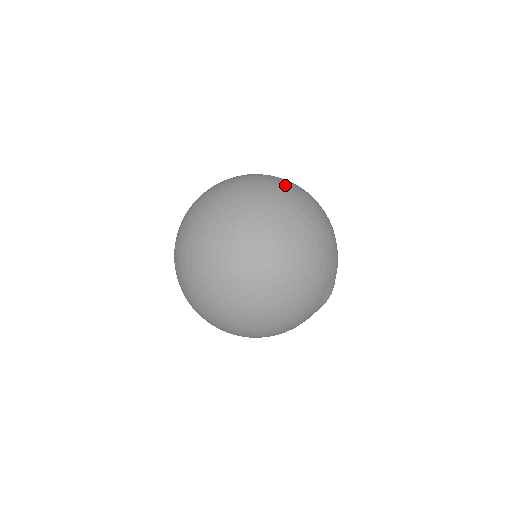
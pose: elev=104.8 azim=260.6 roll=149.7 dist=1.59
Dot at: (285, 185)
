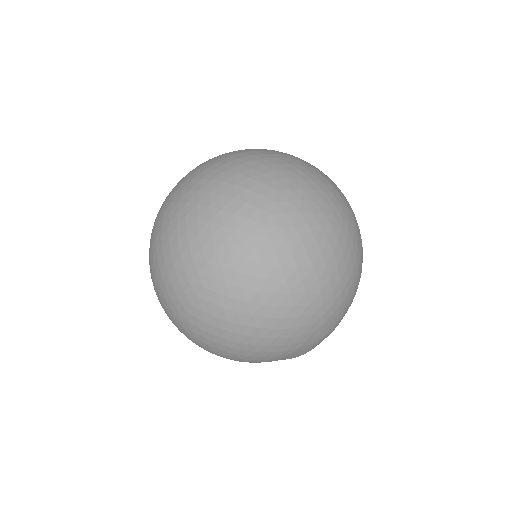
Dot at: (310, 220)
